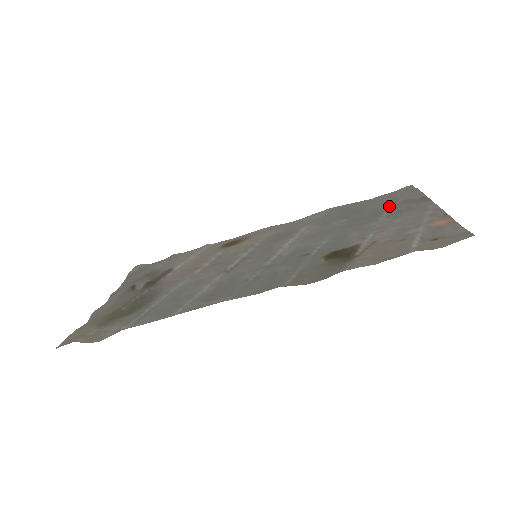
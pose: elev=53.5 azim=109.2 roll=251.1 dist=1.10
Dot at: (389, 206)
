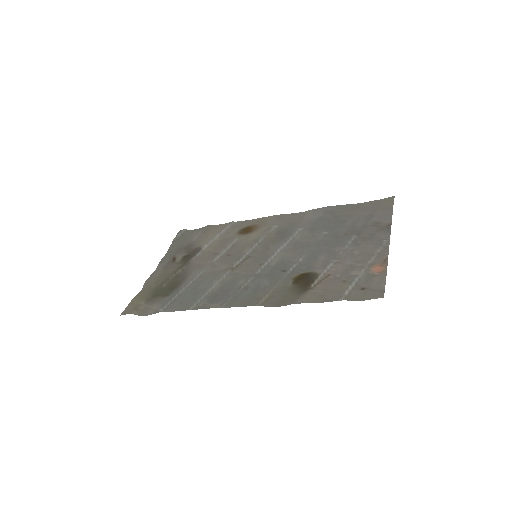
Dot at: (362, 226)
